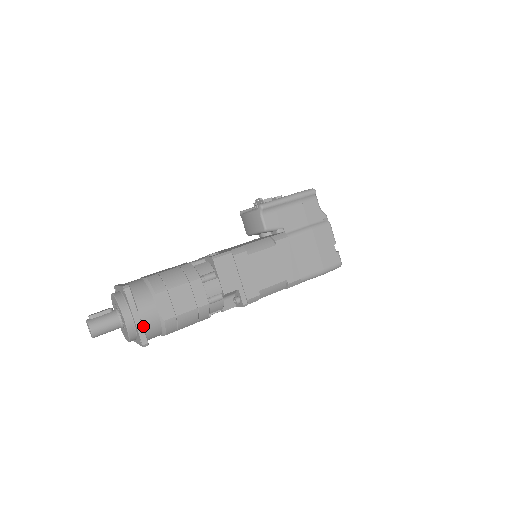
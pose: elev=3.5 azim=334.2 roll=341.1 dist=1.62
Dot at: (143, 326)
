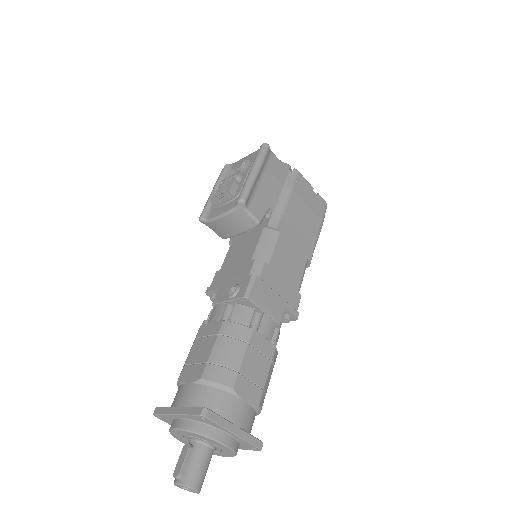
Dot at: (246, 432)
